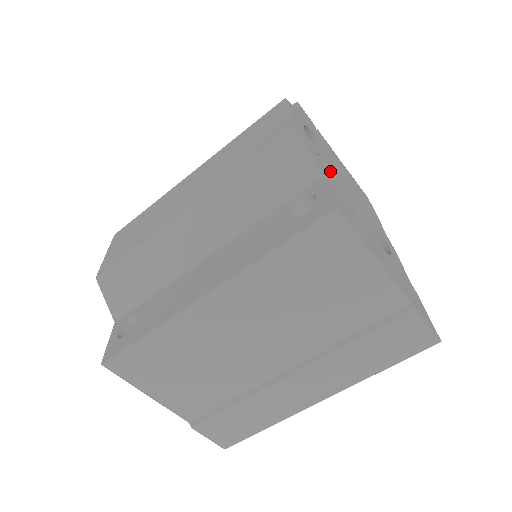
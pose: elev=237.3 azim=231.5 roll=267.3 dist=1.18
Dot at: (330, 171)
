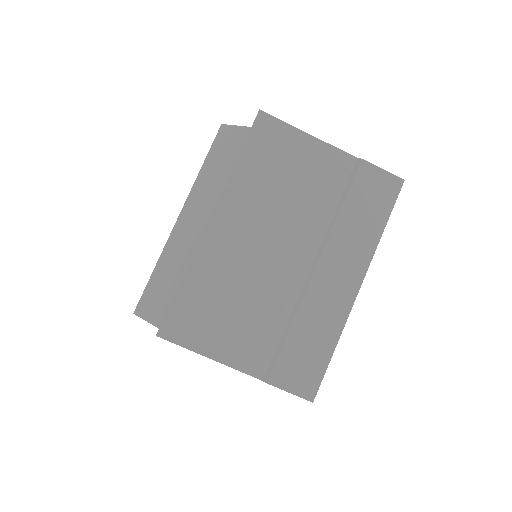
Dot at: occluded
